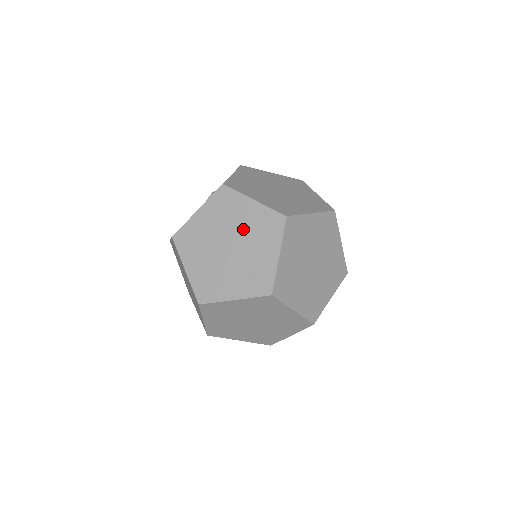
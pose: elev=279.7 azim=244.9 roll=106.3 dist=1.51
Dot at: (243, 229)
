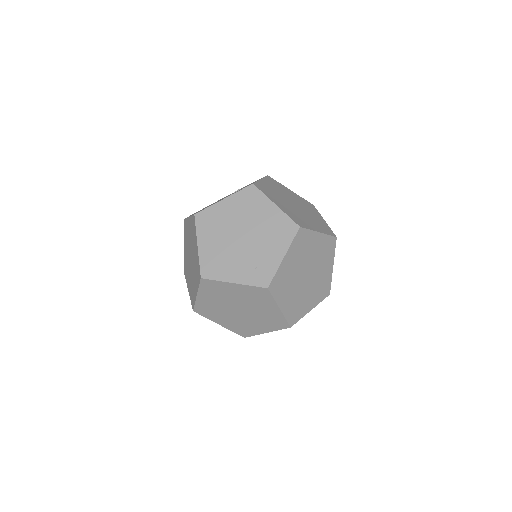
Dot at: (259, 226)
